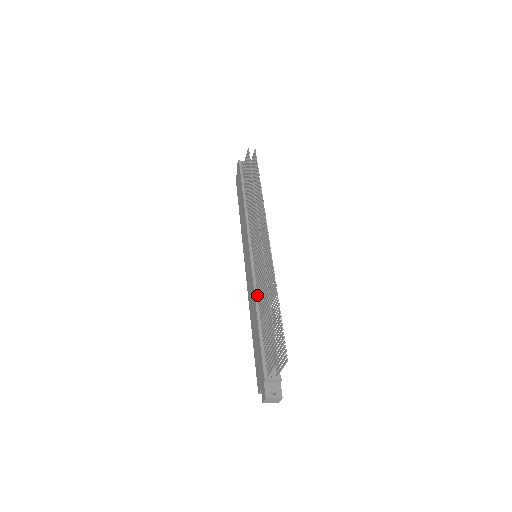
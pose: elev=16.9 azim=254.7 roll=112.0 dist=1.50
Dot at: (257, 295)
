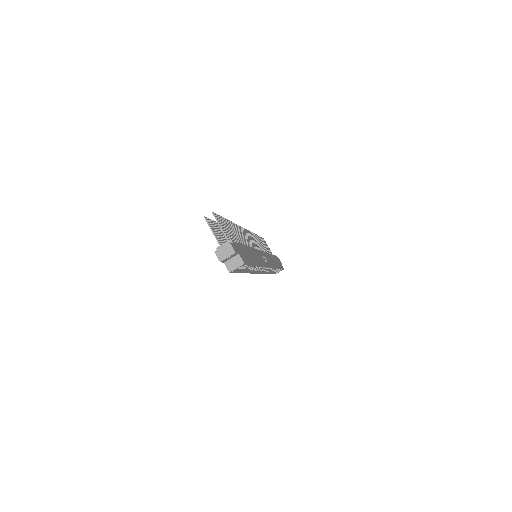
Dot at: occluded
